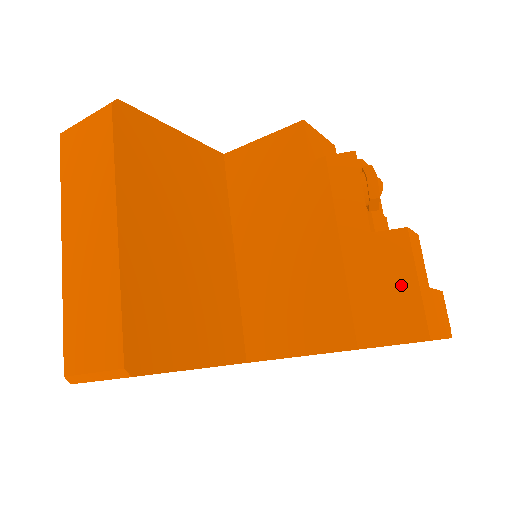
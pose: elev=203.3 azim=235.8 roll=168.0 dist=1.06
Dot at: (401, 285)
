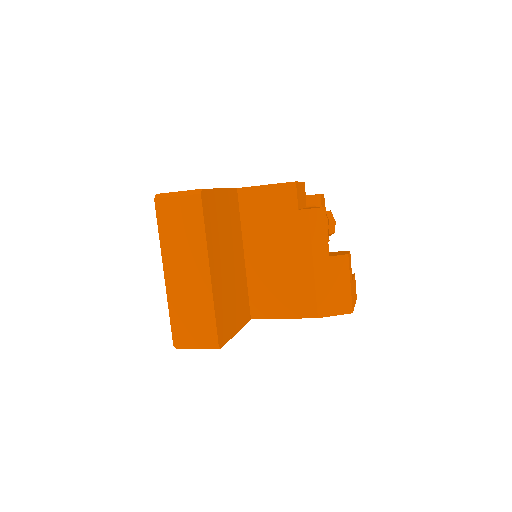
Dot at: (342, 285)
